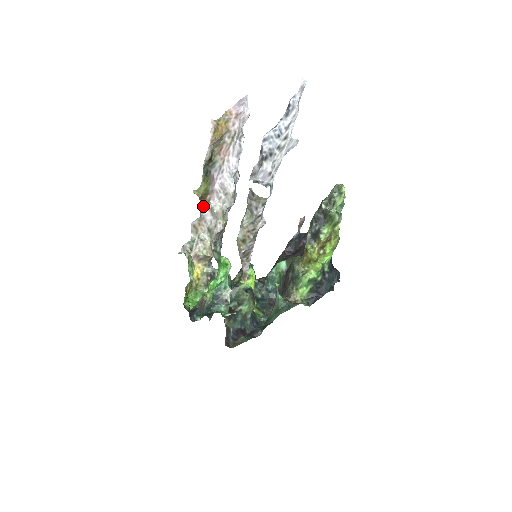
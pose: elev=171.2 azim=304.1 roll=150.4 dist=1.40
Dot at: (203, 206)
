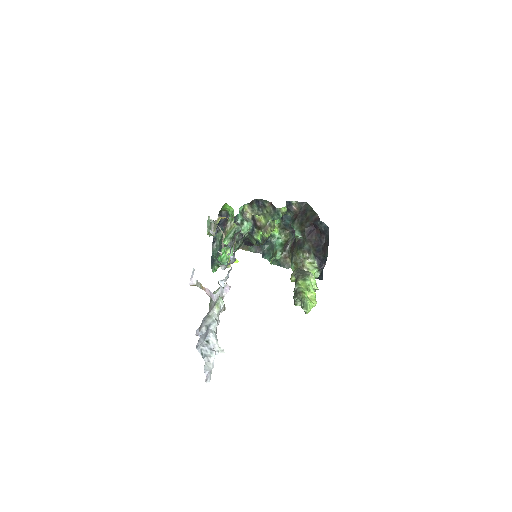
Dot at: (214, 239)
